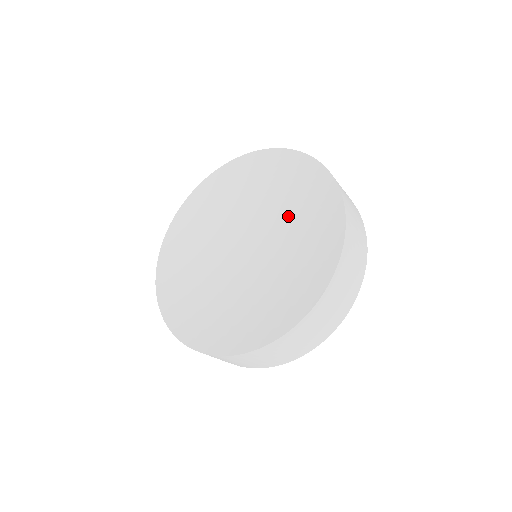
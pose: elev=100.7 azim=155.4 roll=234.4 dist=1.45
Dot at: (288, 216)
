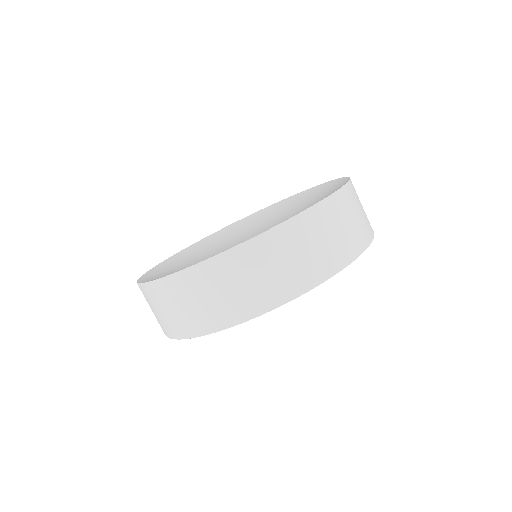
Dot at: occluded
